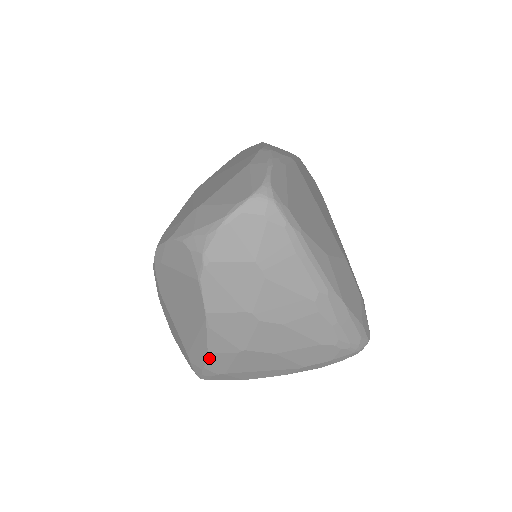
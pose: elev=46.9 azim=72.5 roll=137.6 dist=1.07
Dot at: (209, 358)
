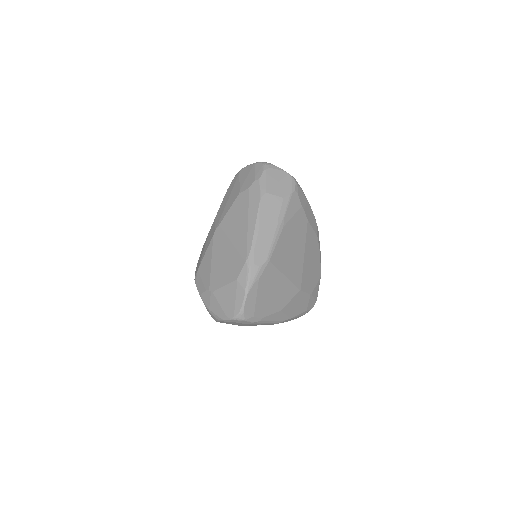
Dot at: occluded
